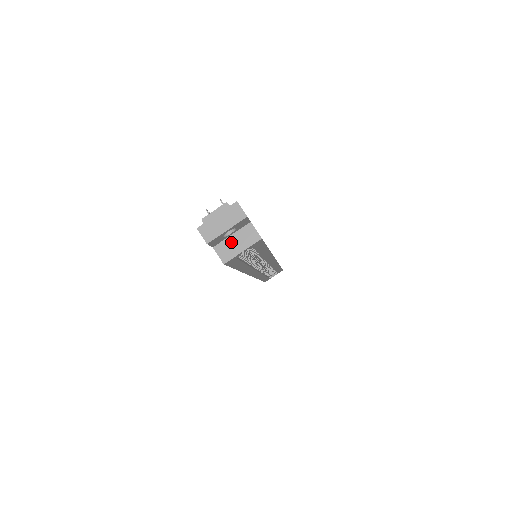
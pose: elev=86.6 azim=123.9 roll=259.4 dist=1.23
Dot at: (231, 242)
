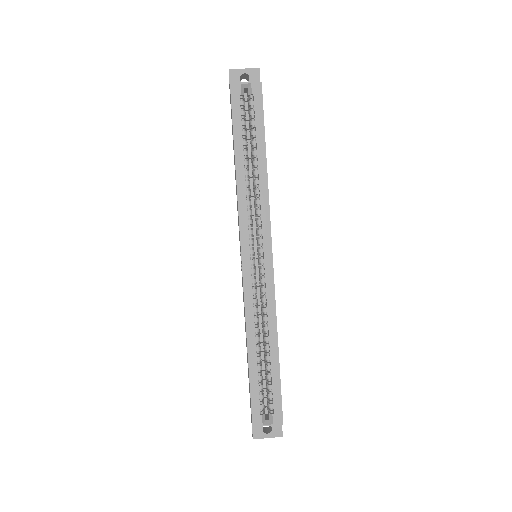
Dot at: occluded
